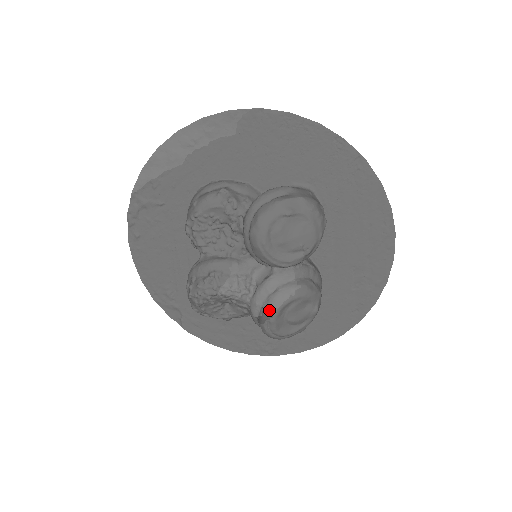
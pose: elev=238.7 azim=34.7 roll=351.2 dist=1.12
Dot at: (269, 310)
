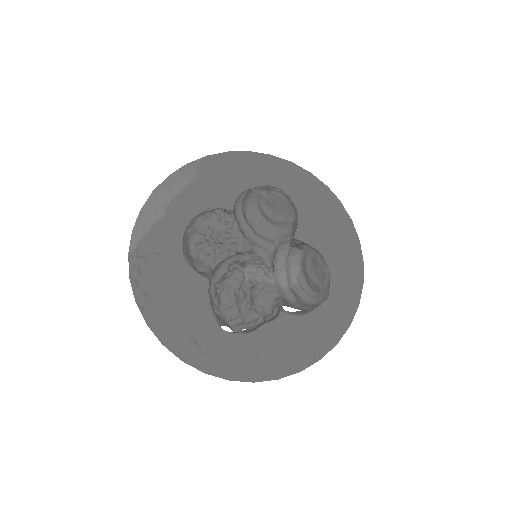
Dot at: (294, 266)
